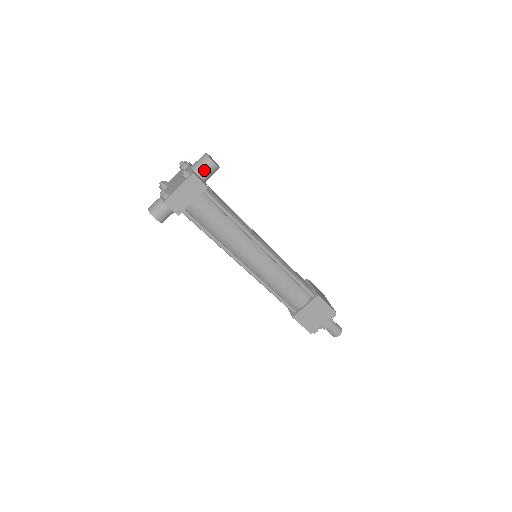
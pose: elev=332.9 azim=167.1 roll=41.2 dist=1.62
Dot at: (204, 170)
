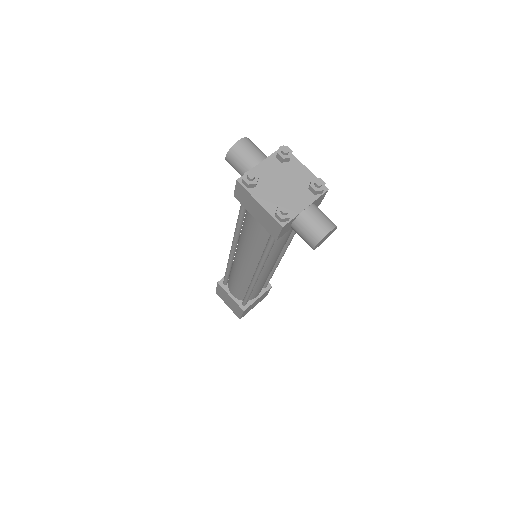
Dot at: (301, 232)
